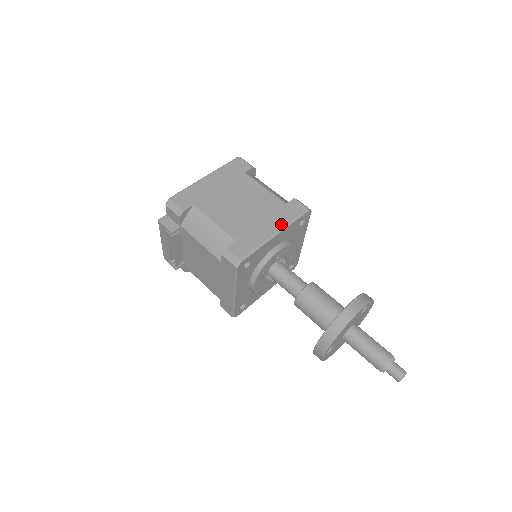
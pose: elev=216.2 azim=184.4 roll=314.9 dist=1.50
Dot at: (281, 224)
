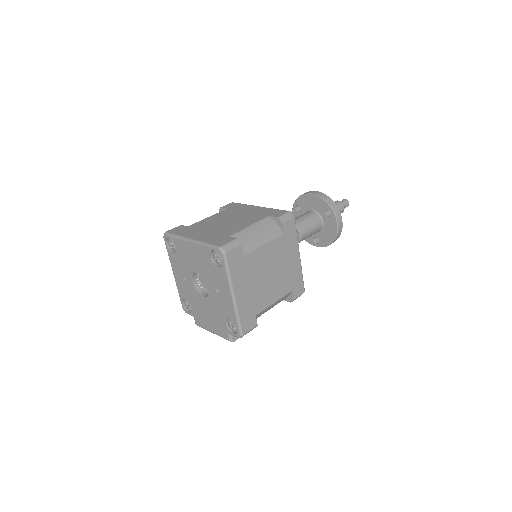
Dot at: (296, 248)
